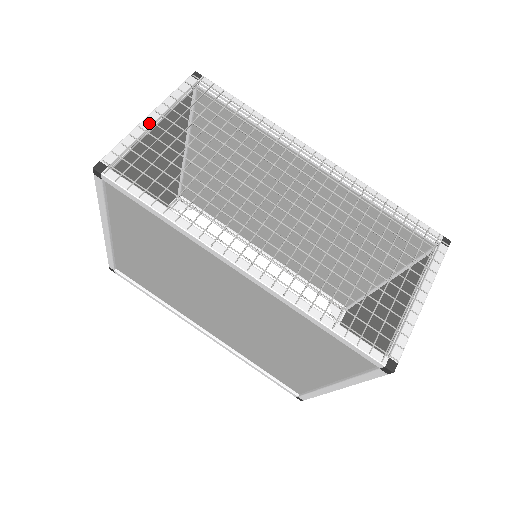
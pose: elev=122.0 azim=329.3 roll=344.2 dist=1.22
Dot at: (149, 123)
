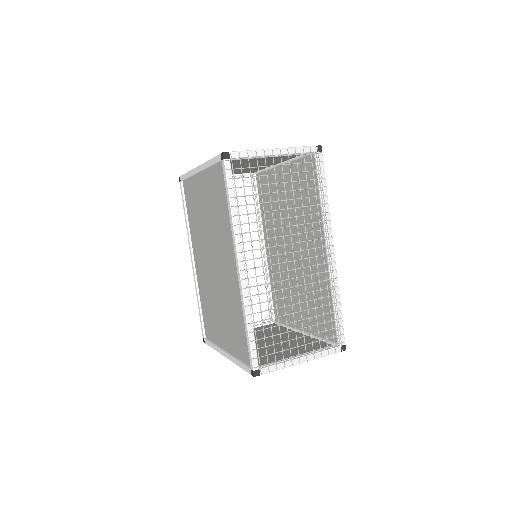
Dot at: (271, 153)
